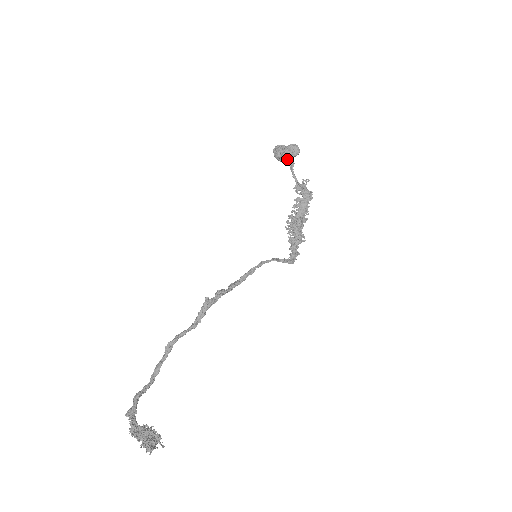
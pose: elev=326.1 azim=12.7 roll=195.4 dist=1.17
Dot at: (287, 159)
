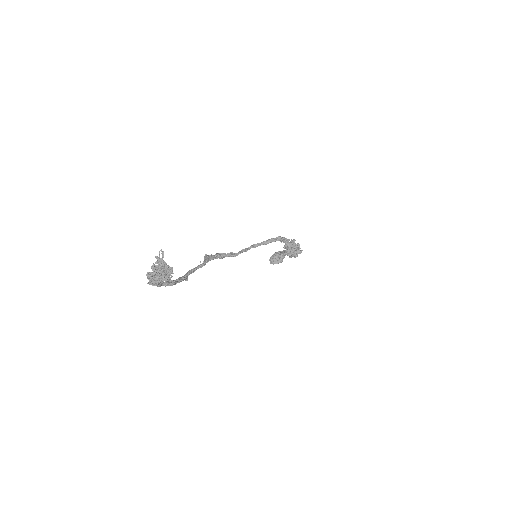
Dot at: (276, 254)
